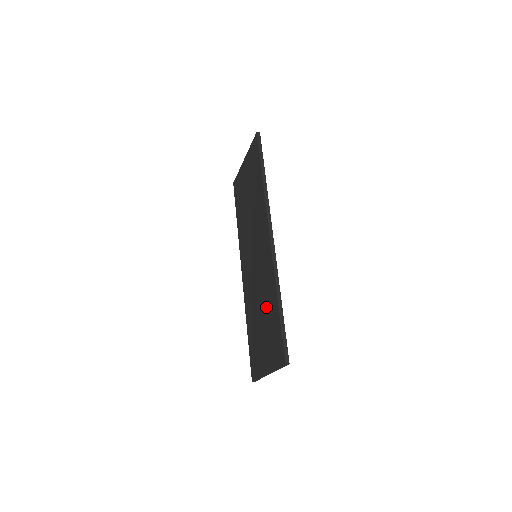
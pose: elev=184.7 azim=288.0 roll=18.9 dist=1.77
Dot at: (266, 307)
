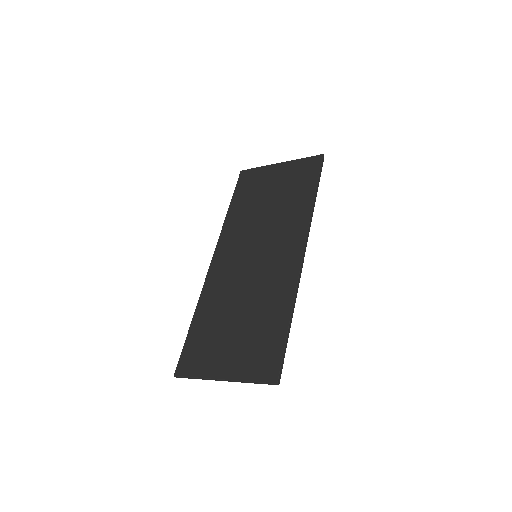
Dot at: (258, 313)
